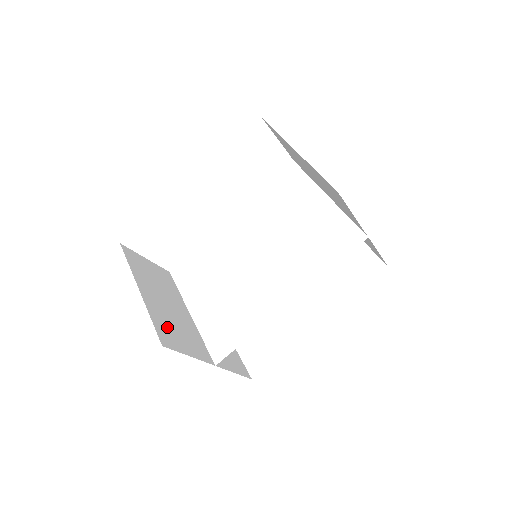
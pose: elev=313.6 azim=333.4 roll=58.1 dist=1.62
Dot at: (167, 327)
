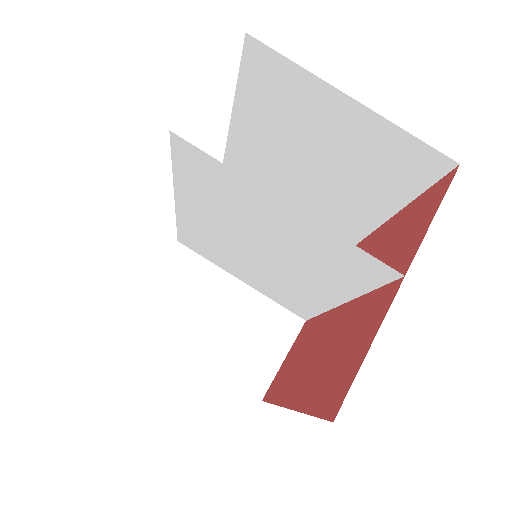
Dot at: (245, 361)
